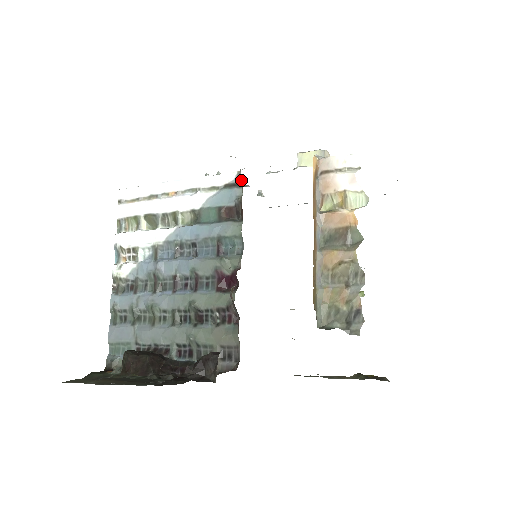
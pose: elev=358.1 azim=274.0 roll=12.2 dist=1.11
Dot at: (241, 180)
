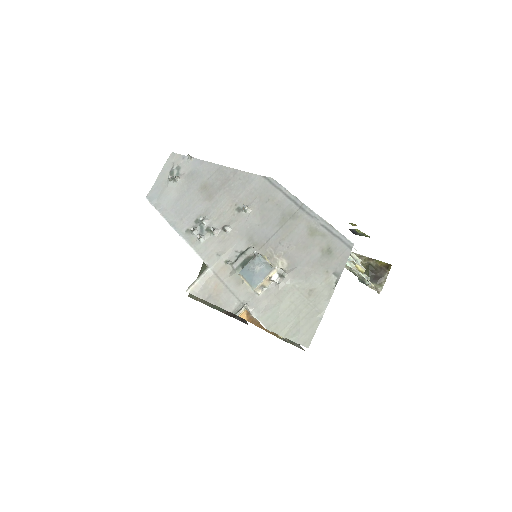
Dot at: occluded
